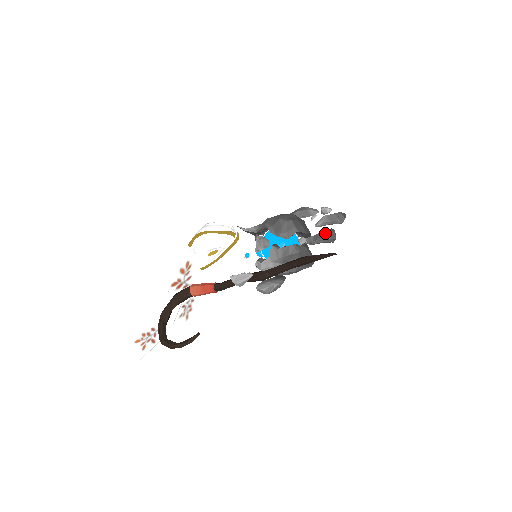
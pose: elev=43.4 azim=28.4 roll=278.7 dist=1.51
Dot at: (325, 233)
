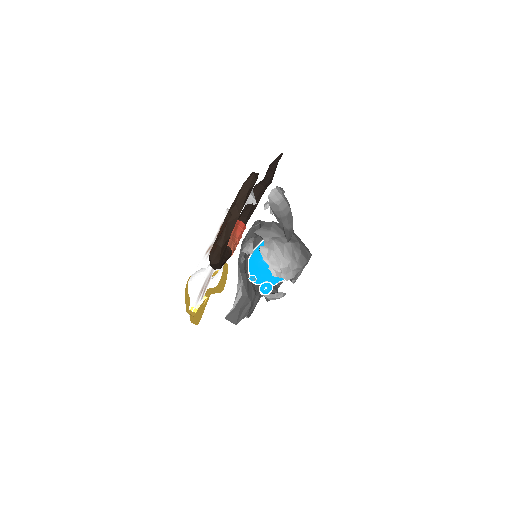
Dot at: occluded
